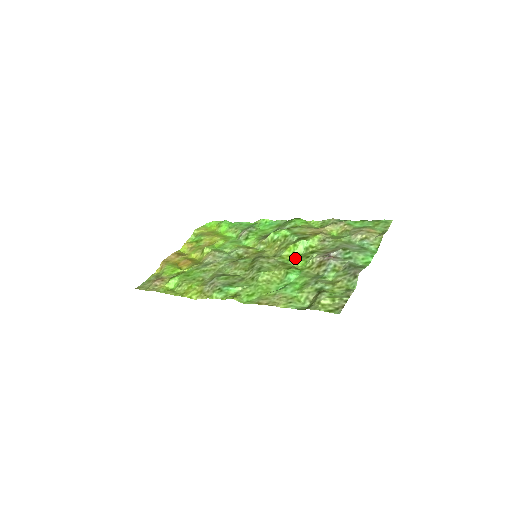
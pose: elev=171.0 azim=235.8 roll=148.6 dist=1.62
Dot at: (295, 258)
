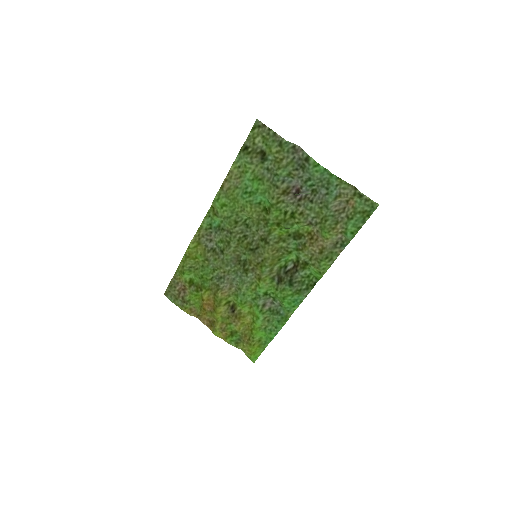
Dot at: (277, 224)
